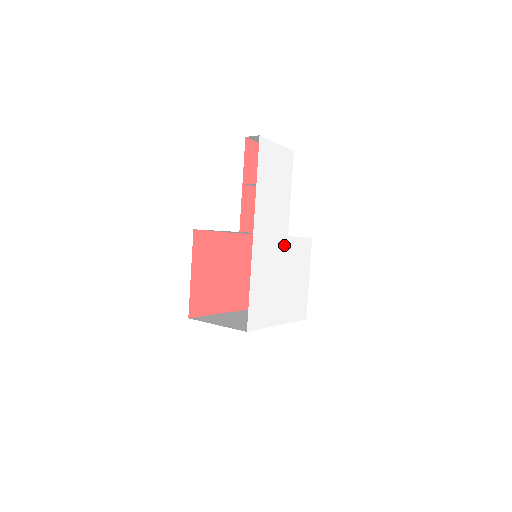
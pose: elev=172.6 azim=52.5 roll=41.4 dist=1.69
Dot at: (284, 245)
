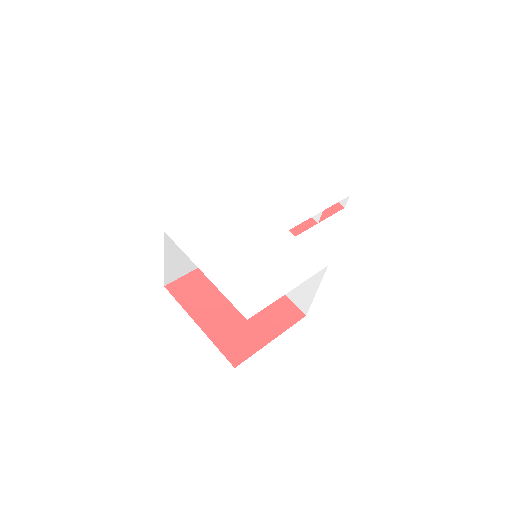
Dot at: (277, 231)
